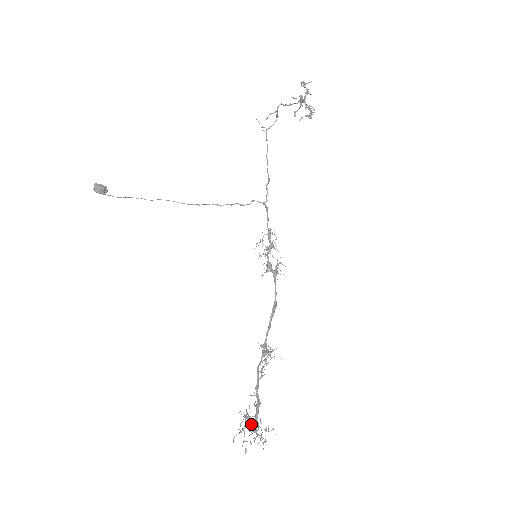
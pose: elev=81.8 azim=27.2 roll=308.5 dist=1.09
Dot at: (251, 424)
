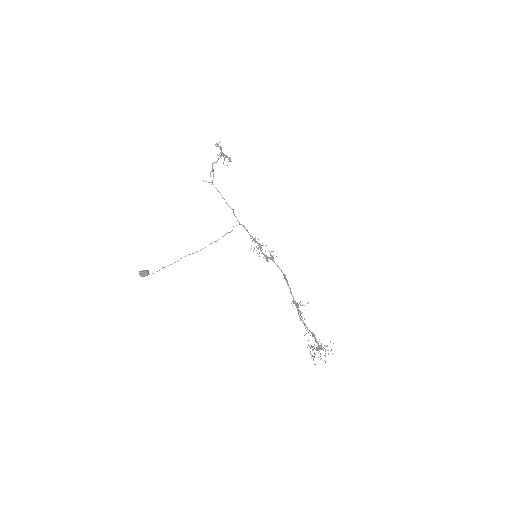
Dot at: (317, 348)
